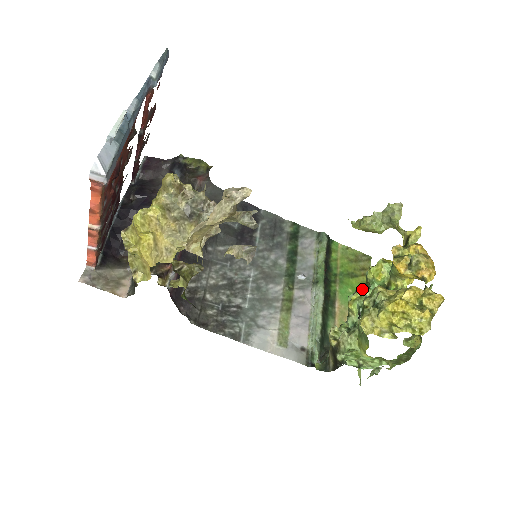
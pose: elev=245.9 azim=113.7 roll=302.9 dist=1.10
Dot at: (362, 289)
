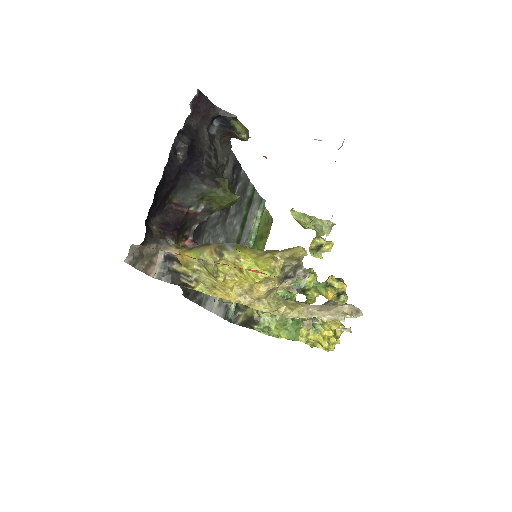
Dot at: occluded
